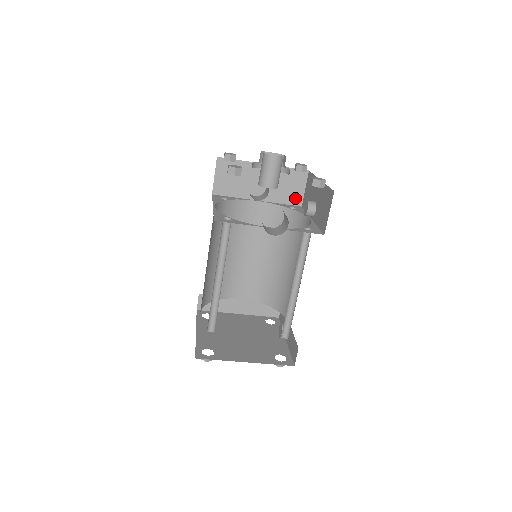
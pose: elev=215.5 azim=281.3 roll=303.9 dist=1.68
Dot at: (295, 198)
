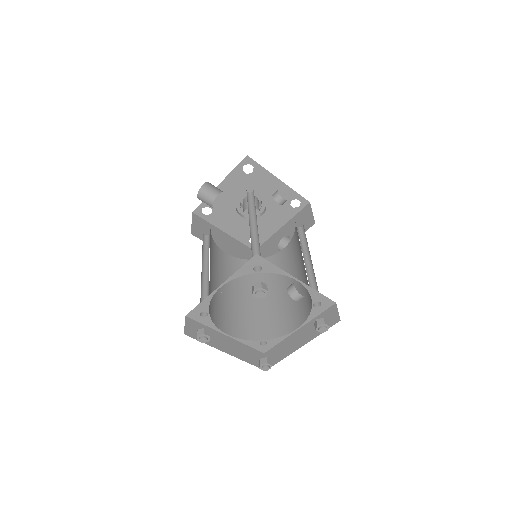
Dot at: (309, 224)
